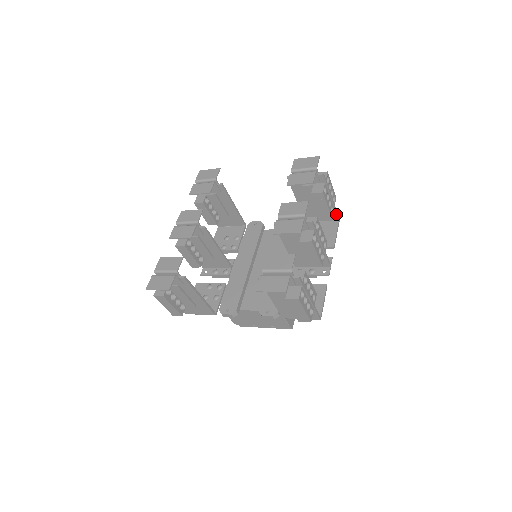
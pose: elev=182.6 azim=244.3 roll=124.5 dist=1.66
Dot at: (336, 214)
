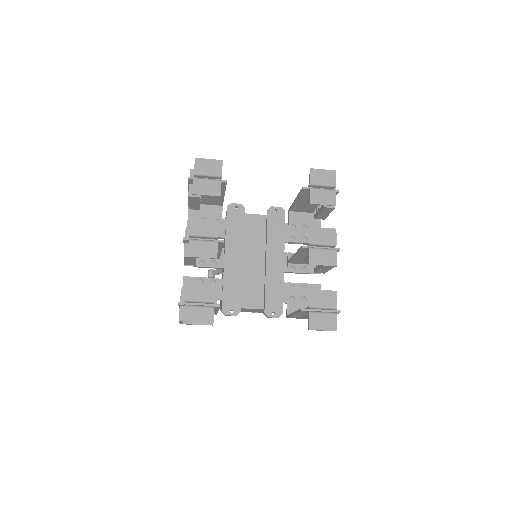
Dot at: occluded
